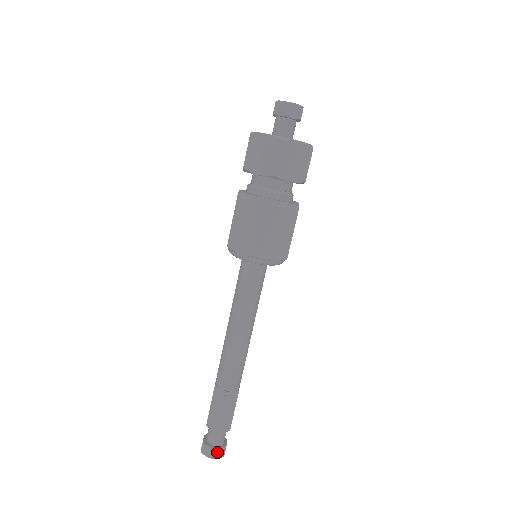
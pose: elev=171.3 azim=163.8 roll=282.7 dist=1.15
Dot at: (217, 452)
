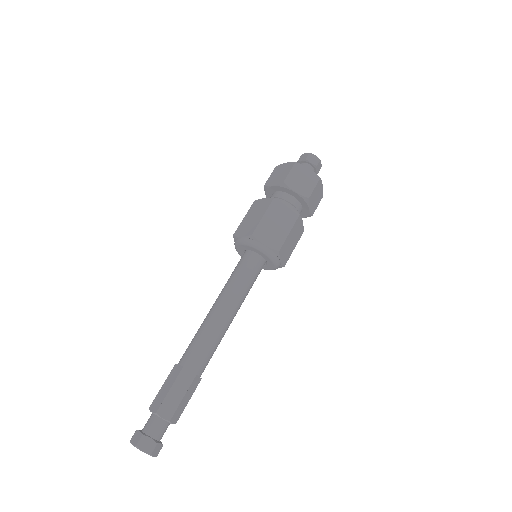
Dot at: (157, 447)
